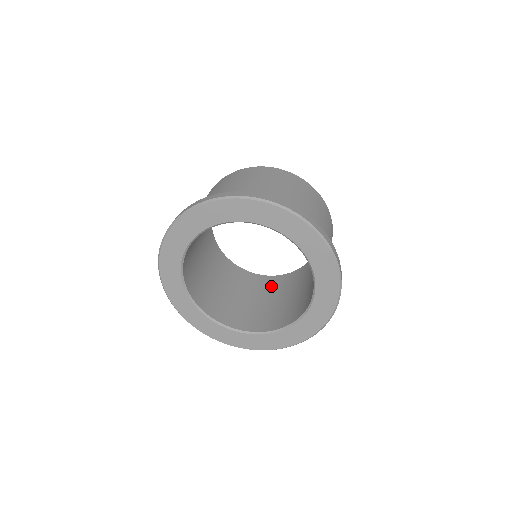
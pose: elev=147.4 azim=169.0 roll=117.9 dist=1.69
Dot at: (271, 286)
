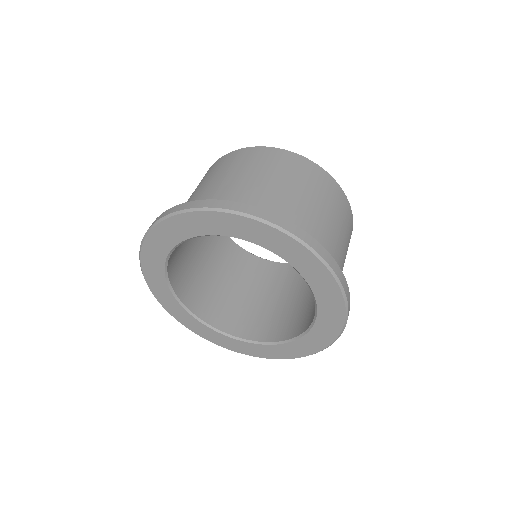
Dot at: (224, 253)
